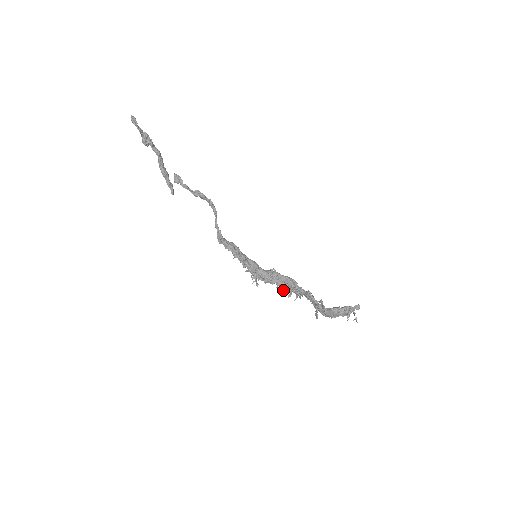
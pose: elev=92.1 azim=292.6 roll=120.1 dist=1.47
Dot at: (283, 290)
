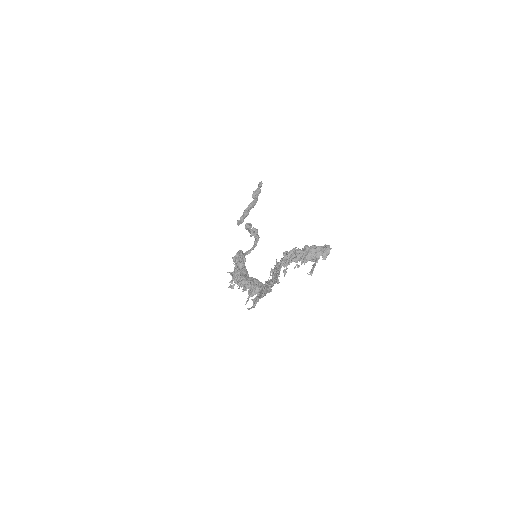
Dot at: (249, 296)
